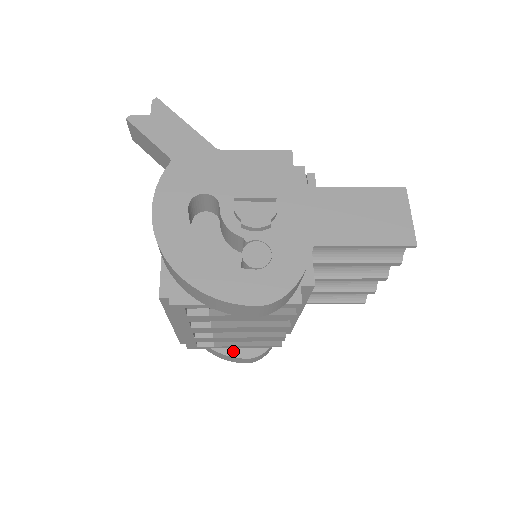
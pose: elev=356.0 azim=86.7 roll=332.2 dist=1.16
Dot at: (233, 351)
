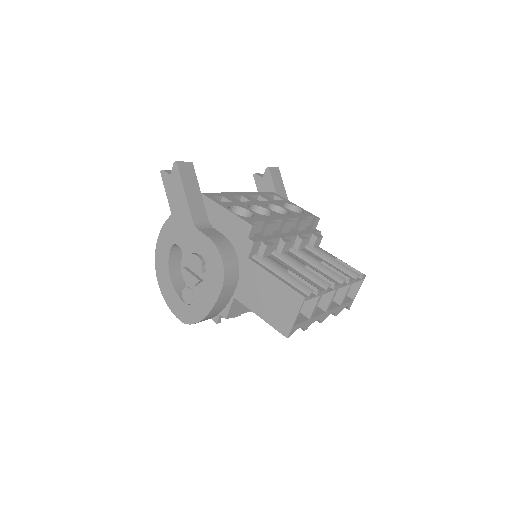
Dot at: occluded
